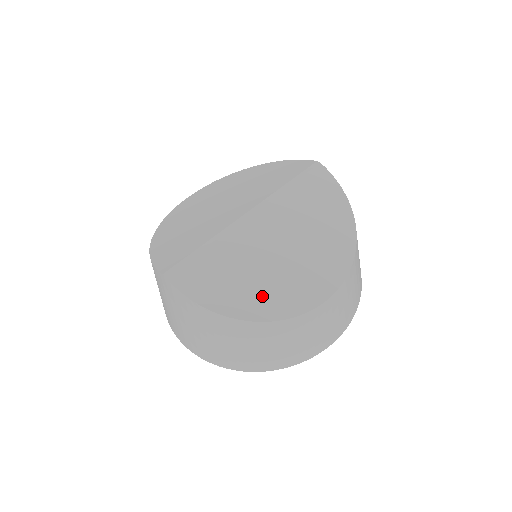
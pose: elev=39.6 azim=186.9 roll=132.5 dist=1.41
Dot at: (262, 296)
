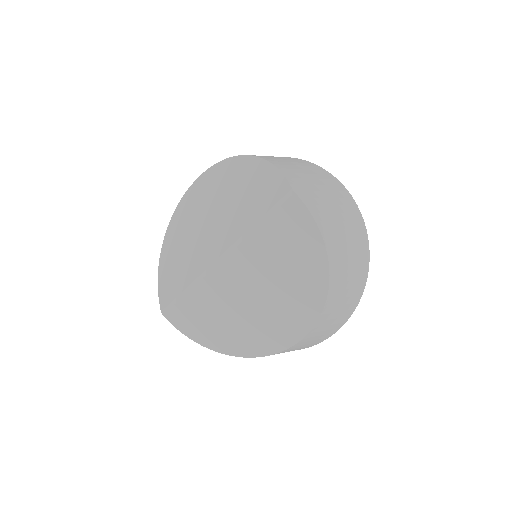
Dot at: (238, 337)
